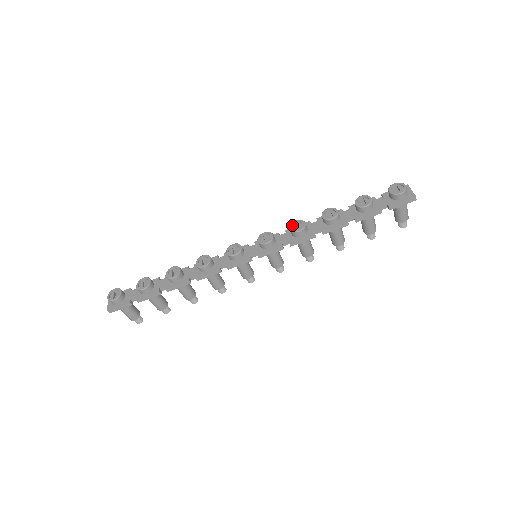
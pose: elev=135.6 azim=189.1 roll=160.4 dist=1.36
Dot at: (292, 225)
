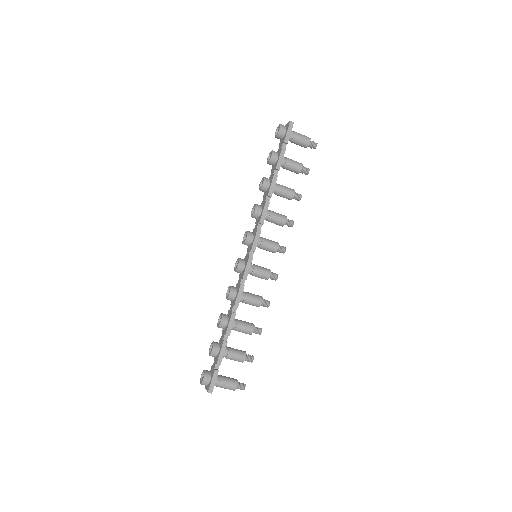
Dot at: occluded
